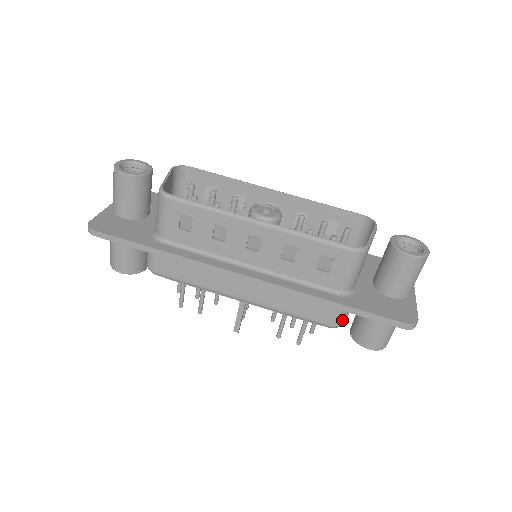
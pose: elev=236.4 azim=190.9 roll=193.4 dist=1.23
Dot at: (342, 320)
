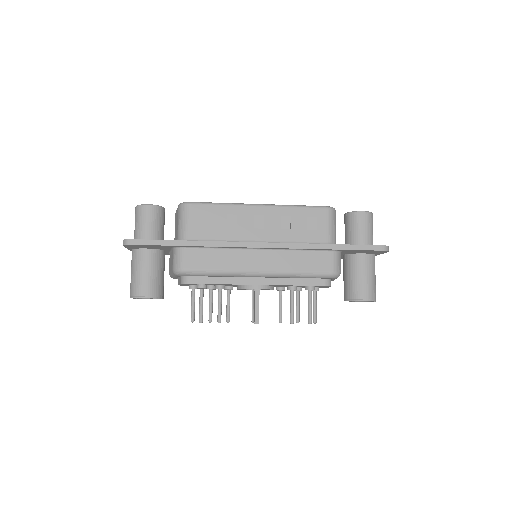
Dot at: (338, 267)
